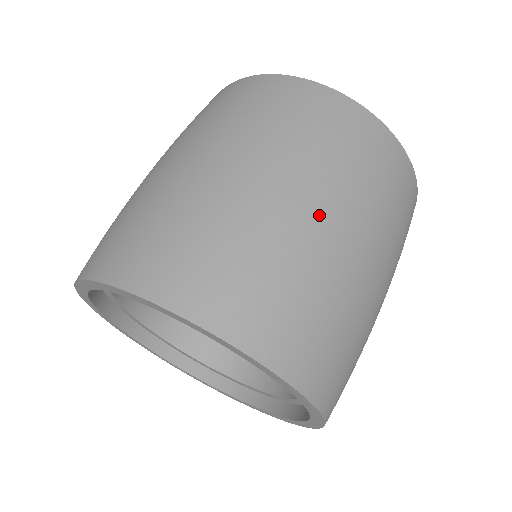
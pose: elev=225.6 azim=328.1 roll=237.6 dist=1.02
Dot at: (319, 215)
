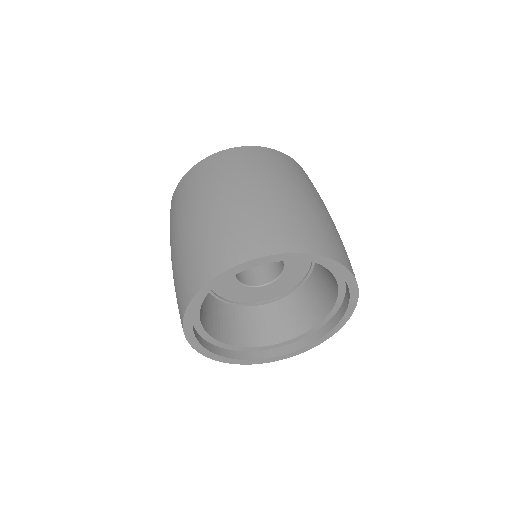
Dot at: (291, 192)
